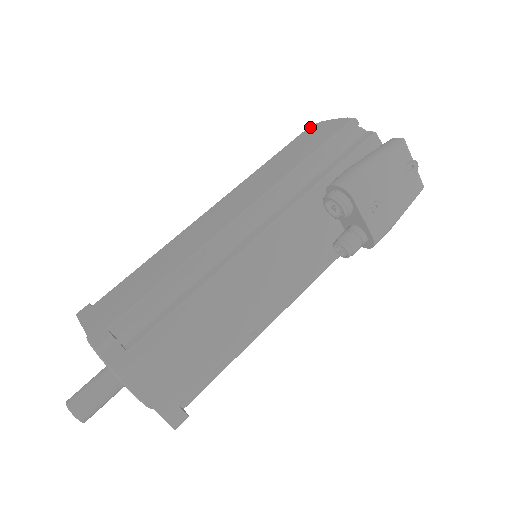
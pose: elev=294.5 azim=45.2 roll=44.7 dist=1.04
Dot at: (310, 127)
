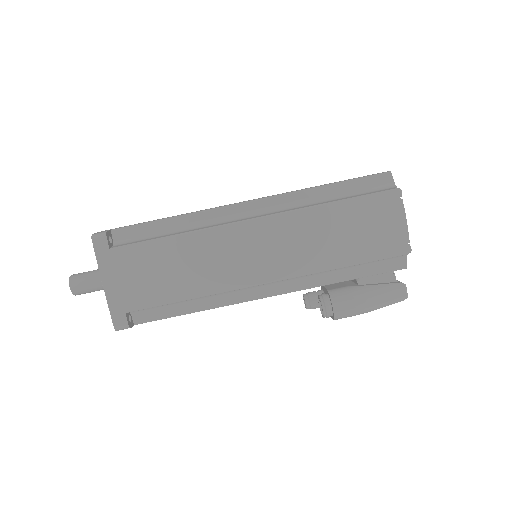
Dot at: (392, 196)
